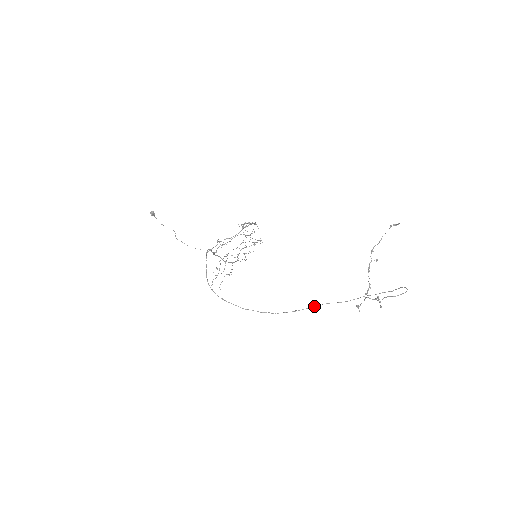
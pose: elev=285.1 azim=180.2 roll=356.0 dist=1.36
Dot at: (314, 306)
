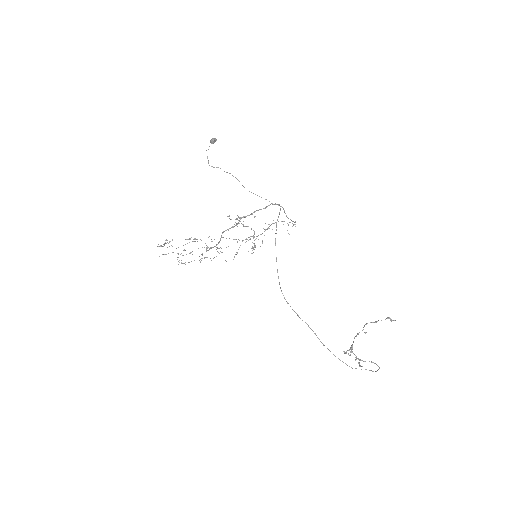
Dot at: occluded
